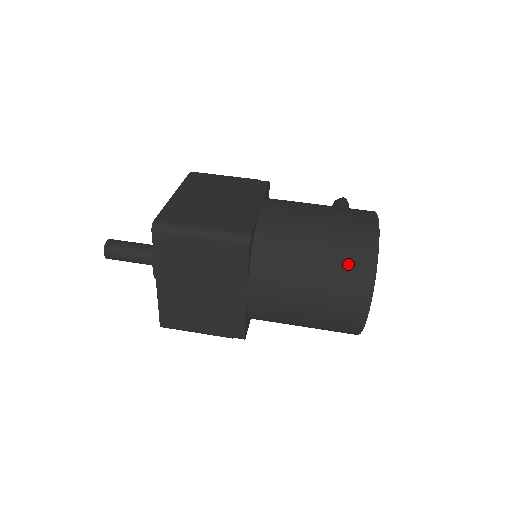
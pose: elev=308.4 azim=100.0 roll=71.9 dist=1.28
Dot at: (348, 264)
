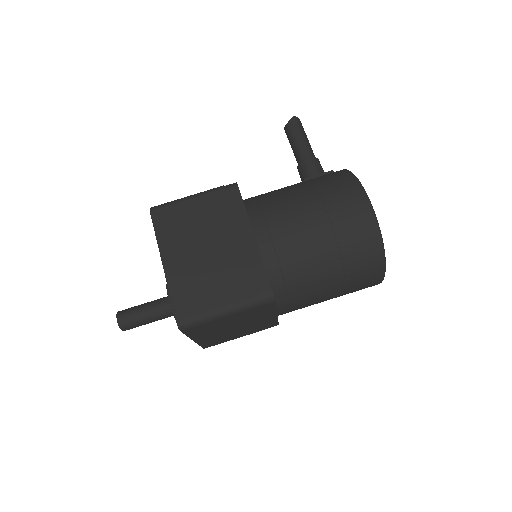
Dot at: (360, 263)
